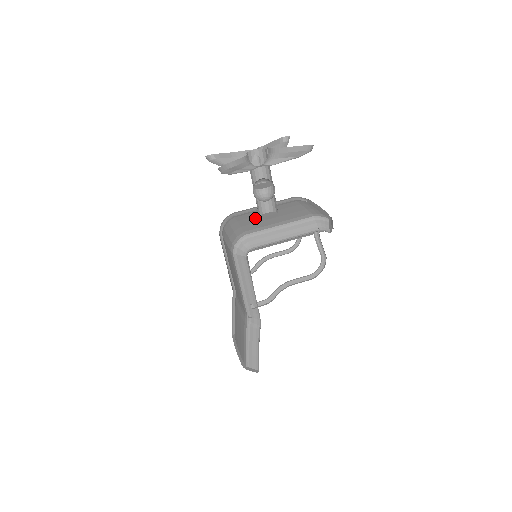
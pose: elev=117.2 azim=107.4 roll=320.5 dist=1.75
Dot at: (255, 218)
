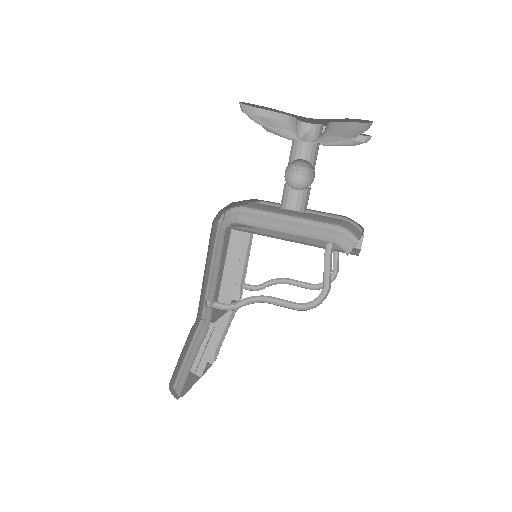
Dot at: (276, 207)
